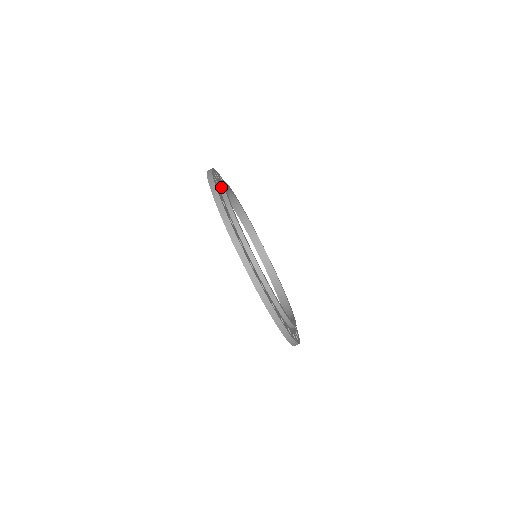
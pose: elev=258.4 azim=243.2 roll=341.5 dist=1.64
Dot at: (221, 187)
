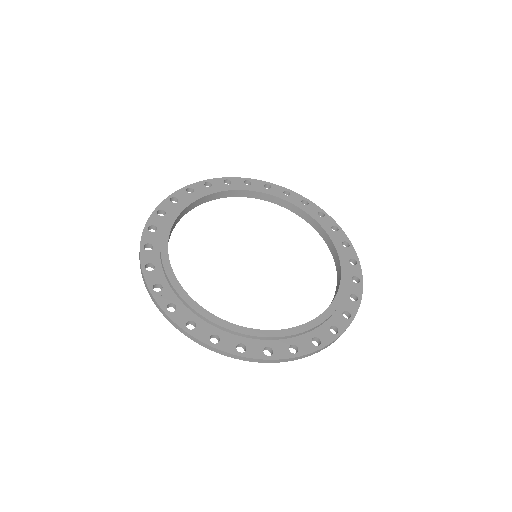
Dot at: (168, 283)
